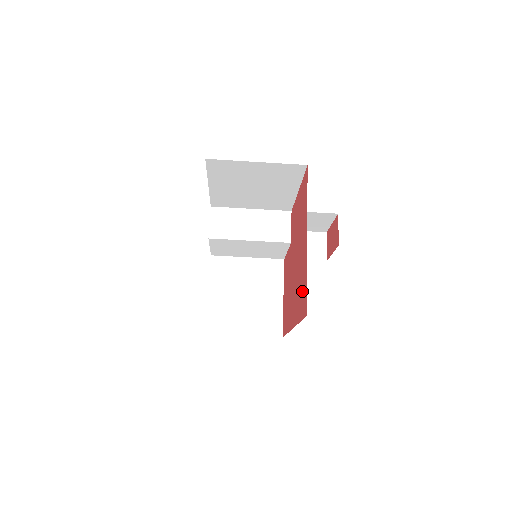
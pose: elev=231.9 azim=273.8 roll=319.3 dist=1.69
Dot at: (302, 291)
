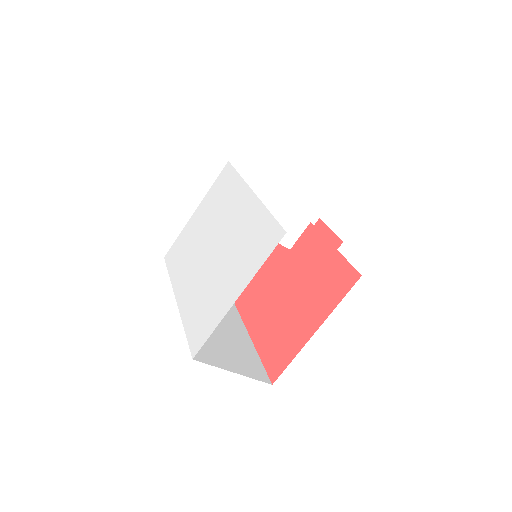
Dot at: (279, 349)
